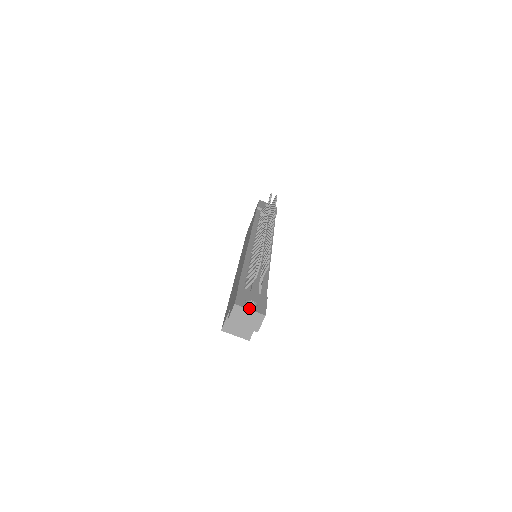
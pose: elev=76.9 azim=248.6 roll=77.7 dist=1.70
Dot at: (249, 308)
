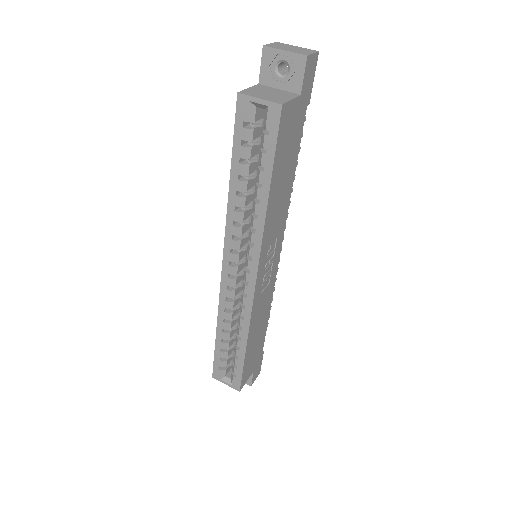
Dot at: occluded
